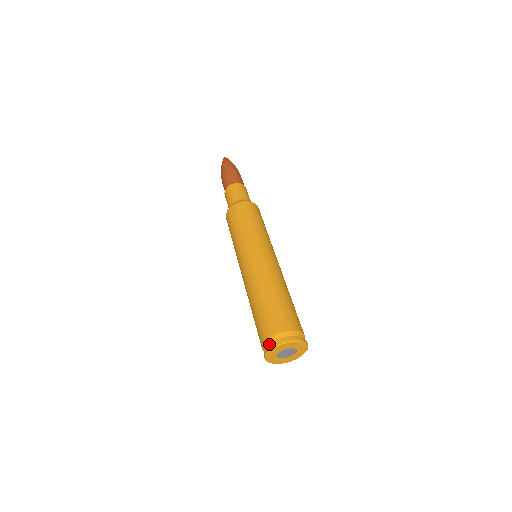
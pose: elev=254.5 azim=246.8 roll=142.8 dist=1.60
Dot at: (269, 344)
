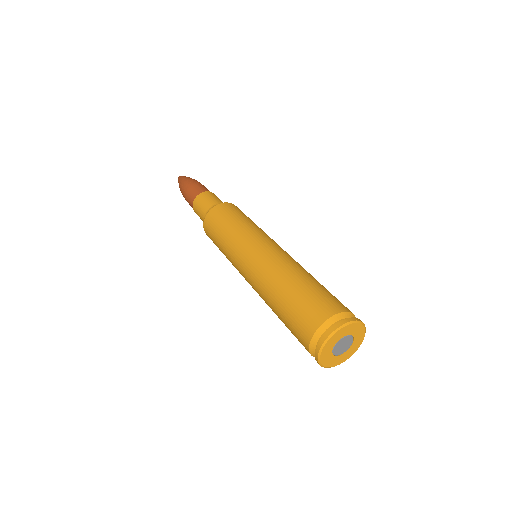
Dot at: (317, 341)
